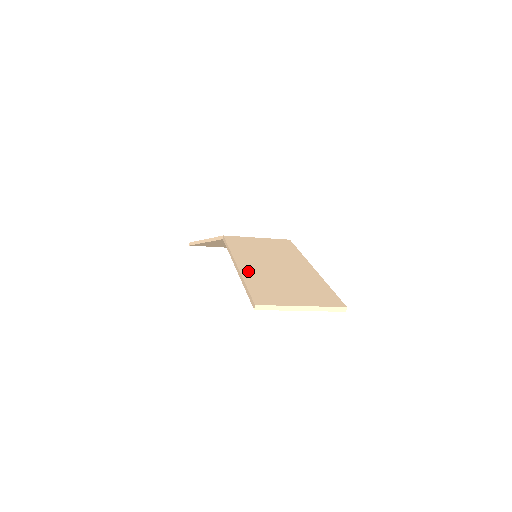
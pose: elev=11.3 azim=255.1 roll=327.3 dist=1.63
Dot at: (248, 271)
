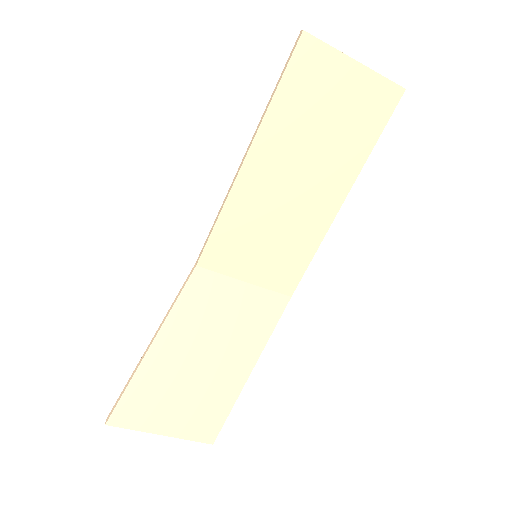
Dot at: (265, 139)
